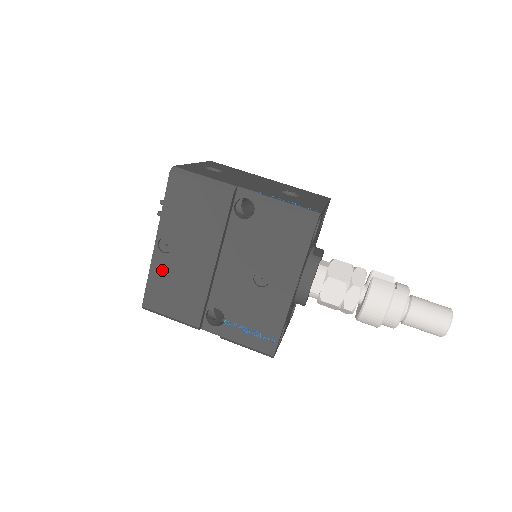
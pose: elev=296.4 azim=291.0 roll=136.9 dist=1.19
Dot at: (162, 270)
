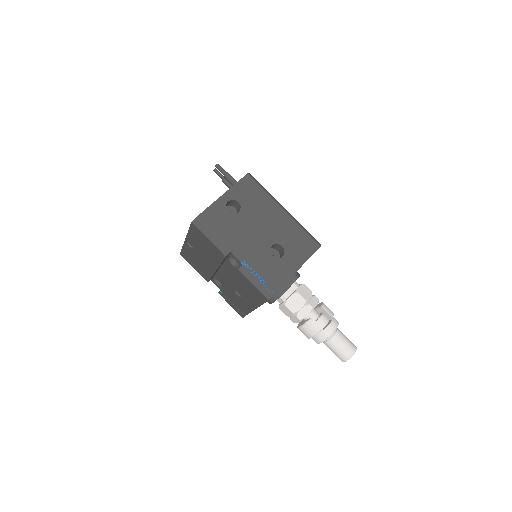
Dot at: (189, 251)
